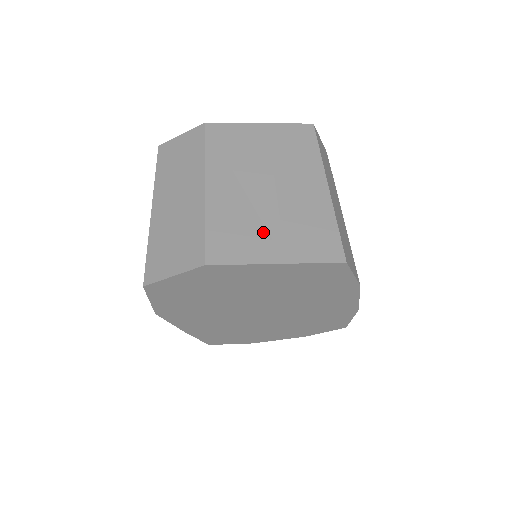
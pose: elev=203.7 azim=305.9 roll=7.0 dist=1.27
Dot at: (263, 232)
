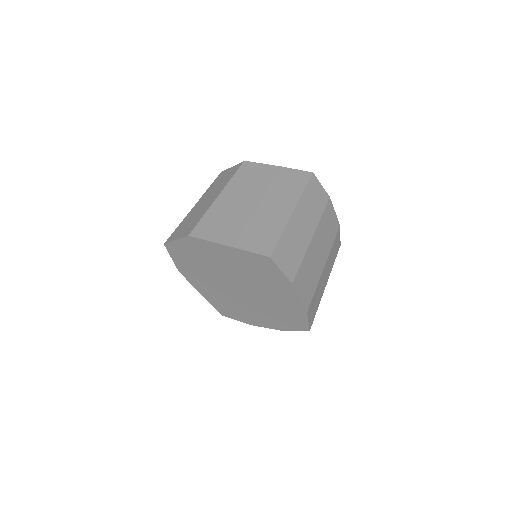
Dot at: (232, 227)
